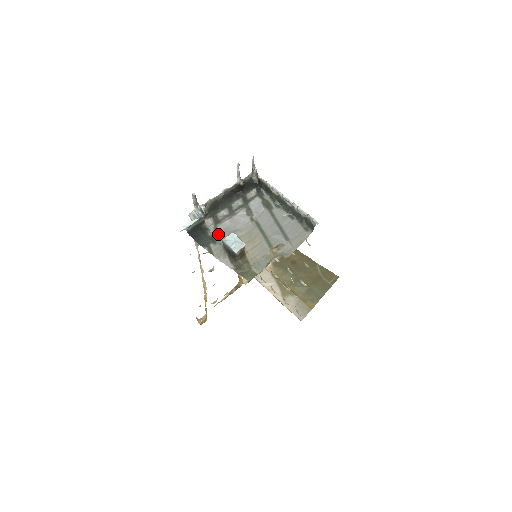
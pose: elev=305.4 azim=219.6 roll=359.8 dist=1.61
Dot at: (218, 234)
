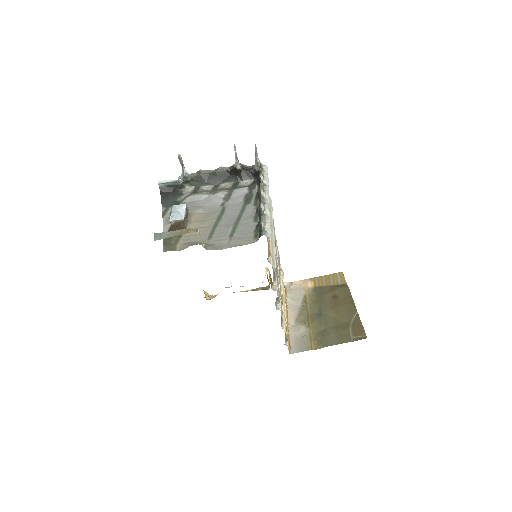
Dot at: (185, 202)
